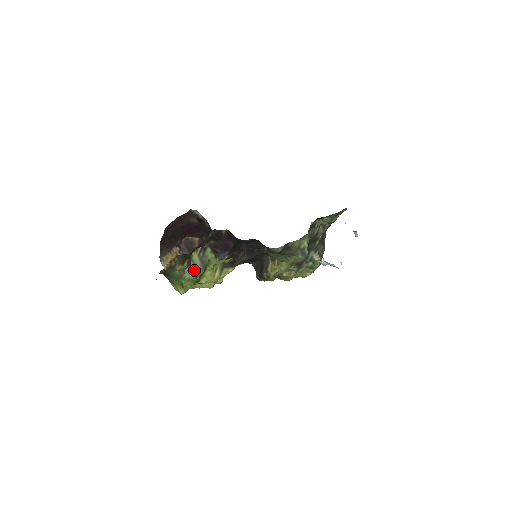
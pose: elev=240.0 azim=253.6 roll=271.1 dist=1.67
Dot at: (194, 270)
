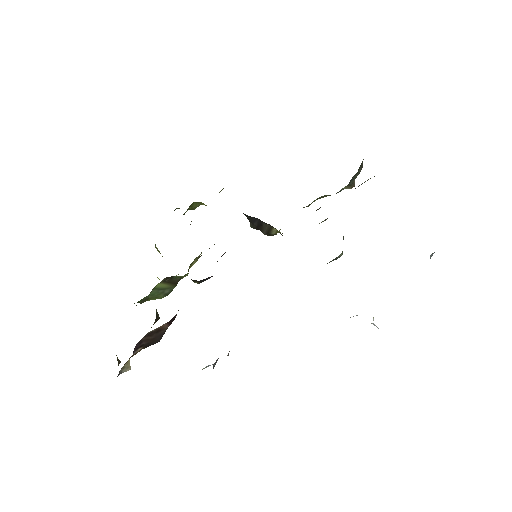
Dot at: (161, 292)
